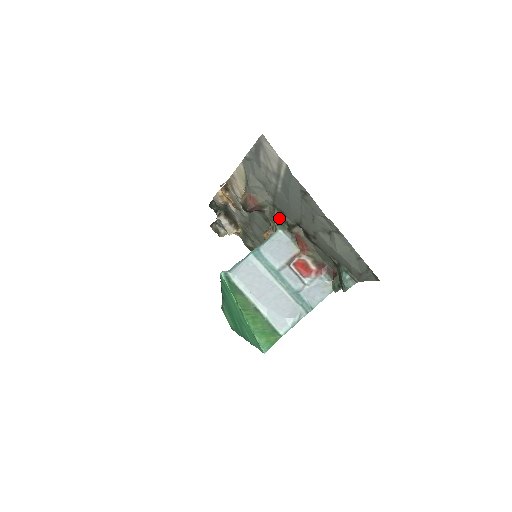
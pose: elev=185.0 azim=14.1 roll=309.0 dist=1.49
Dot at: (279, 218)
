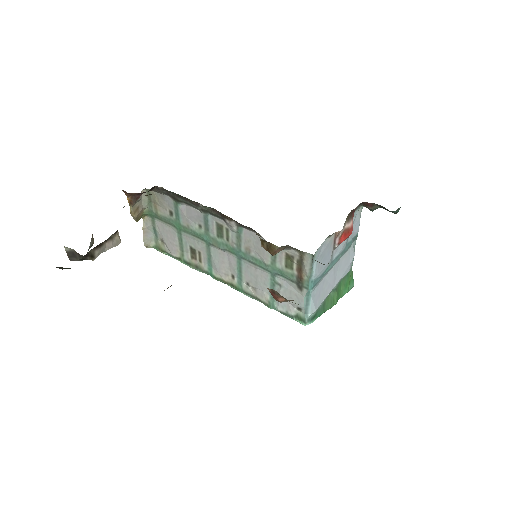
Dot at: occluded
